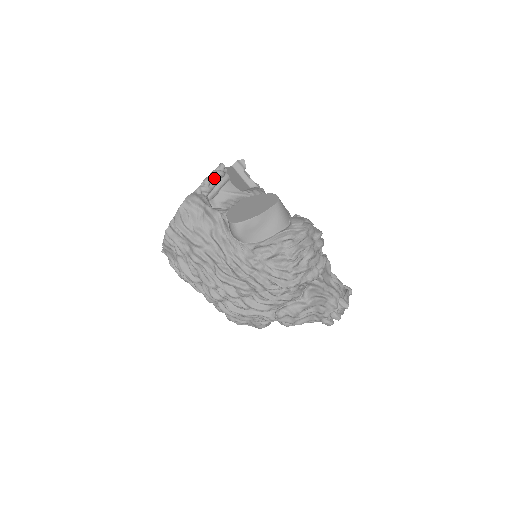
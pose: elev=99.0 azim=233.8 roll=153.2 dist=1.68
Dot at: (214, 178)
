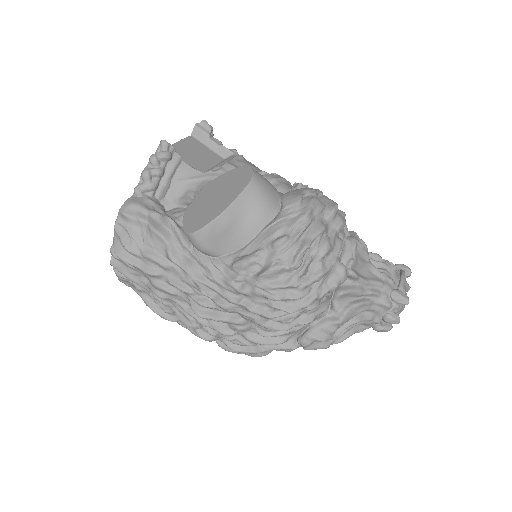
Dot at: (156, 166)
